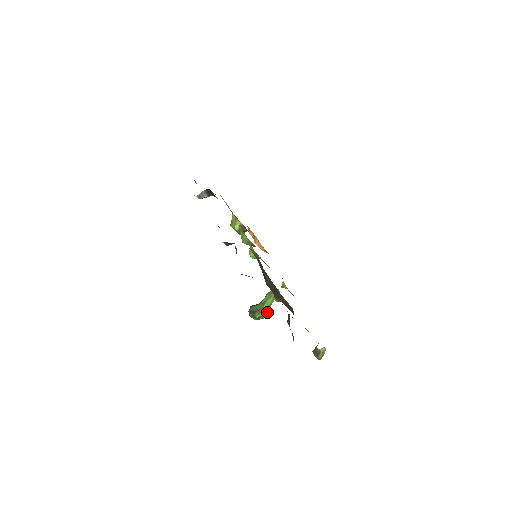
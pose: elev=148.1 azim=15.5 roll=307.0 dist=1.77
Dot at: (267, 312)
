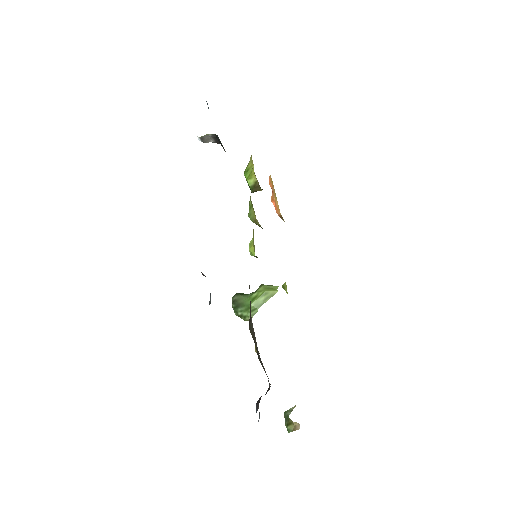
Dot at: (253, 314)
